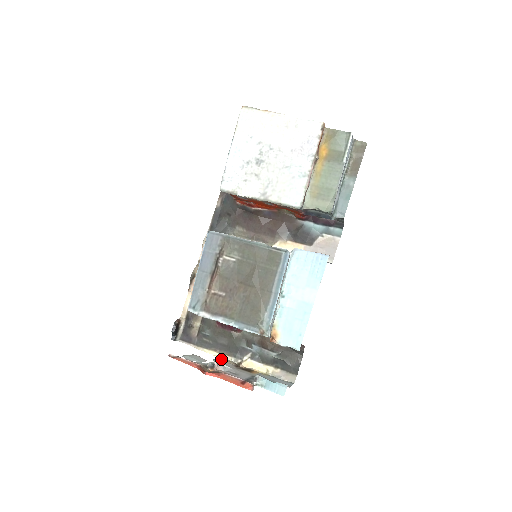
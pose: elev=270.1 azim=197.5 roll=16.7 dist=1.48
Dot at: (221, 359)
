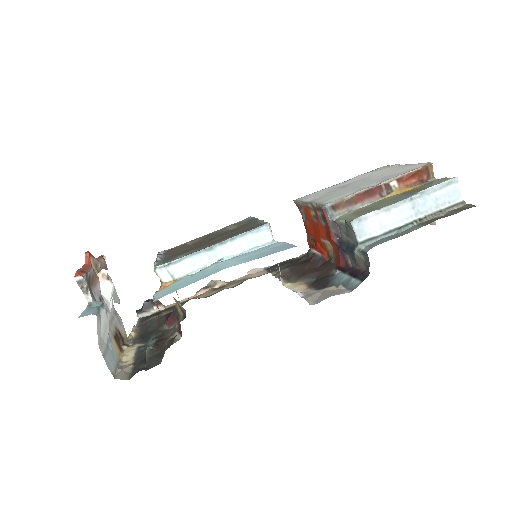
Dot at: occluded
